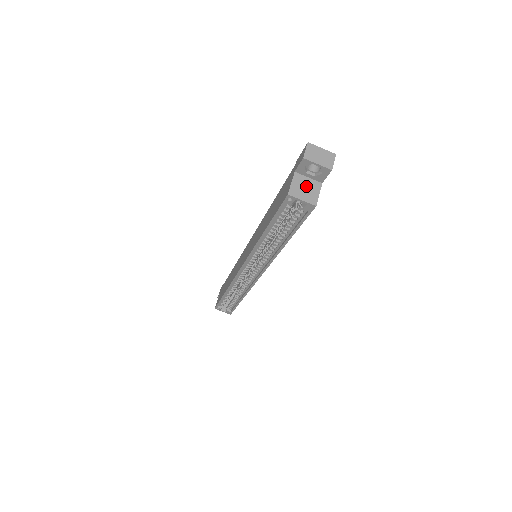
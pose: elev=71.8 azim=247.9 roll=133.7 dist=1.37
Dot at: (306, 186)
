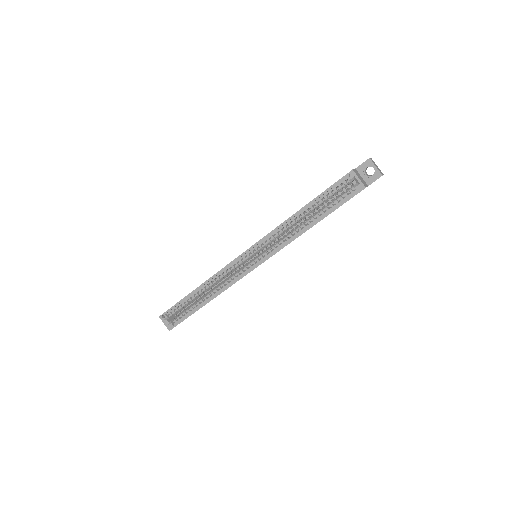
Dot at: (361, 178)
